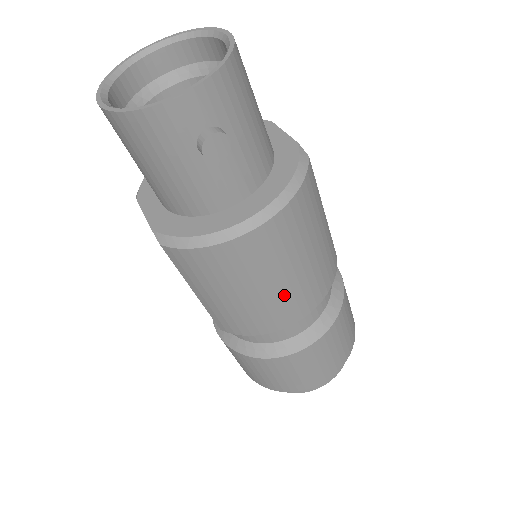
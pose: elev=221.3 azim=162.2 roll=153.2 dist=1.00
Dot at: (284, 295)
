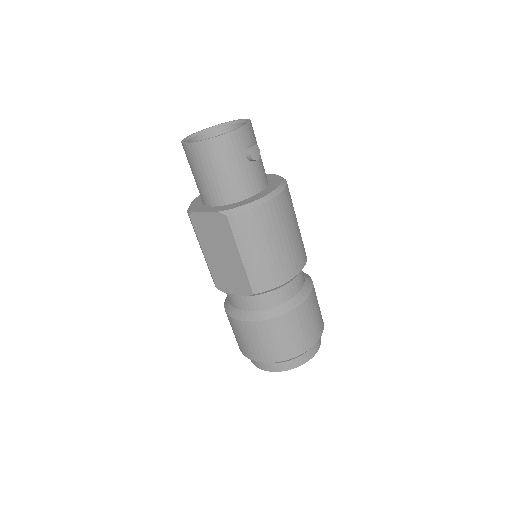
Dot at: (291, 248)
